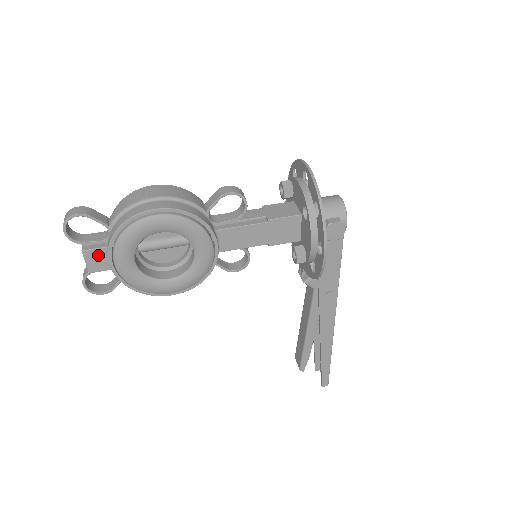
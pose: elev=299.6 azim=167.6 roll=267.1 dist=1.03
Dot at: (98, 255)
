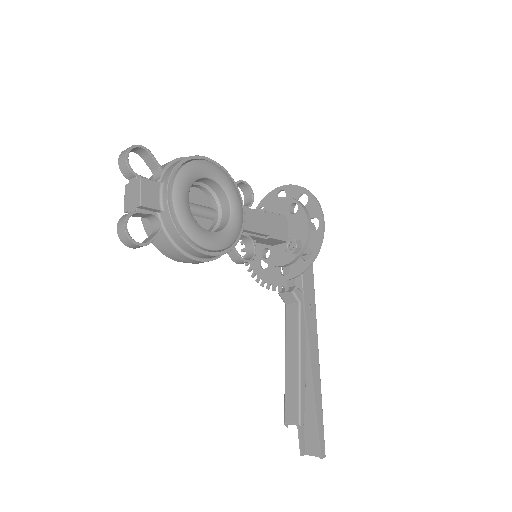
Dot at: (153, 188)
